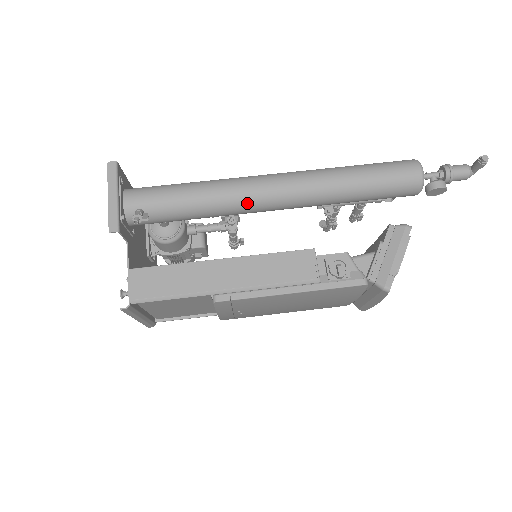
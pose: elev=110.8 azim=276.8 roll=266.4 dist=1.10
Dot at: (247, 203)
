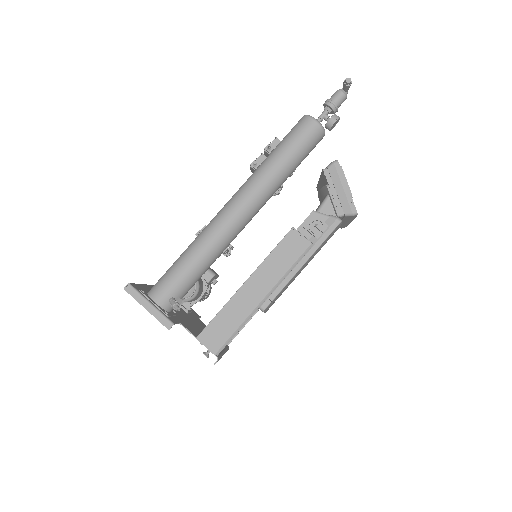
Dot at: (229, 236)
